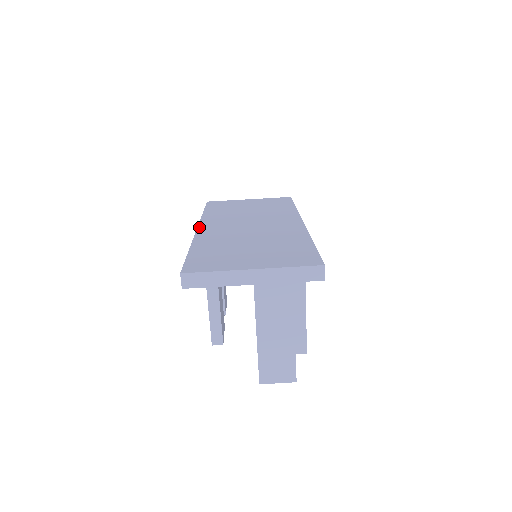
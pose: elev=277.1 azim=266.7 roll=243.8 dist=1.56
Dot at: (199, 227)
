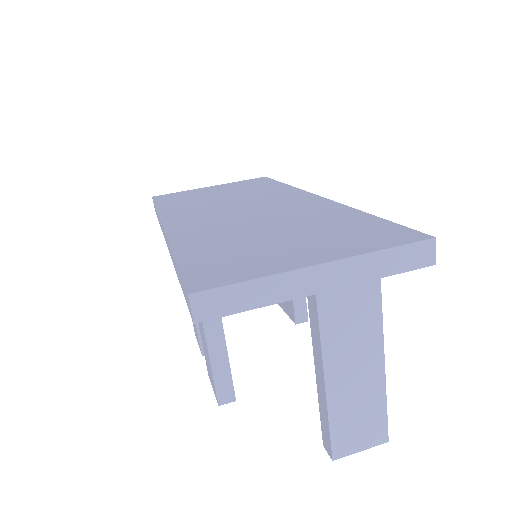
Dot at: (165, 224)
